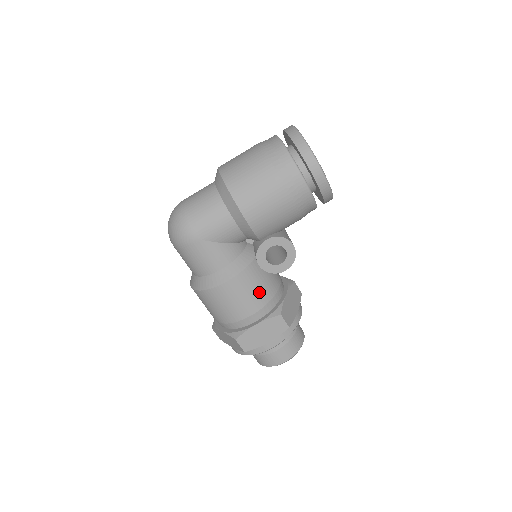
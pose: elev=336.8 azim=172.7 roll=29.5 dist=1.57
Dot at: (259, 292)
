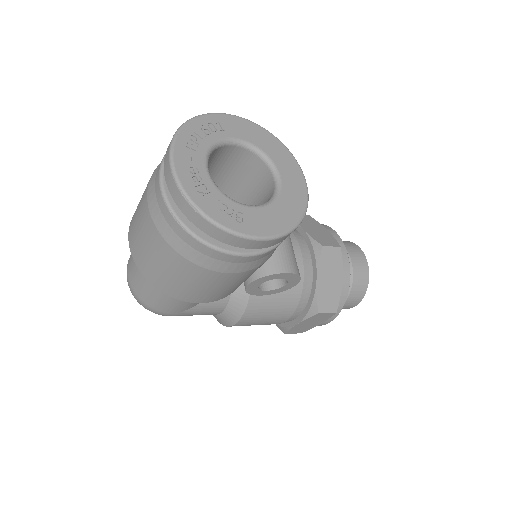
Dot at: (279, 308)
